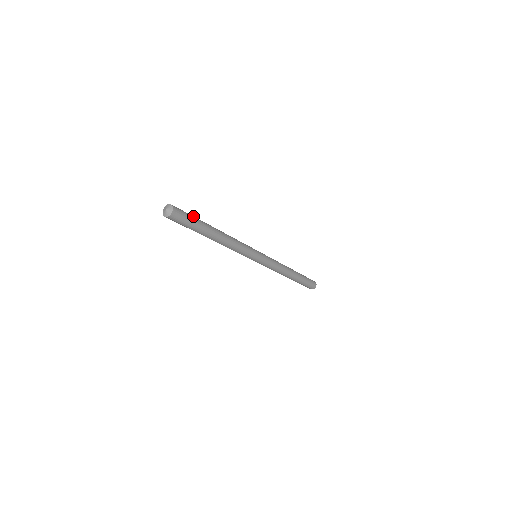
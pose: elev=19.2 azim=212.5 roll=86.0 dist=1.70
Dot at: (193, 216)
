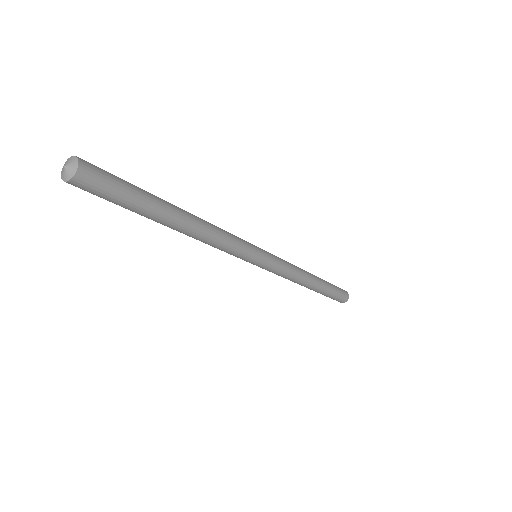
Dot at: (132, 192)
